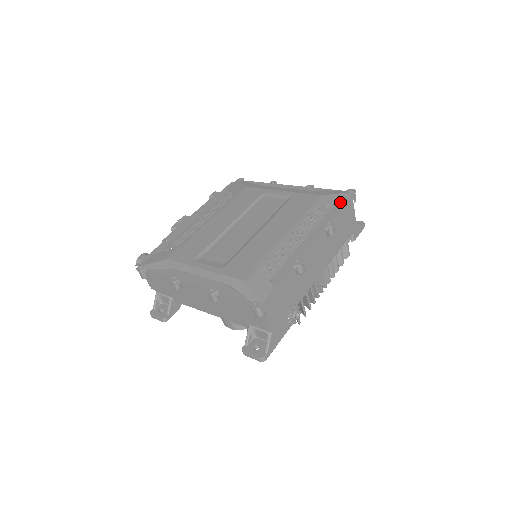
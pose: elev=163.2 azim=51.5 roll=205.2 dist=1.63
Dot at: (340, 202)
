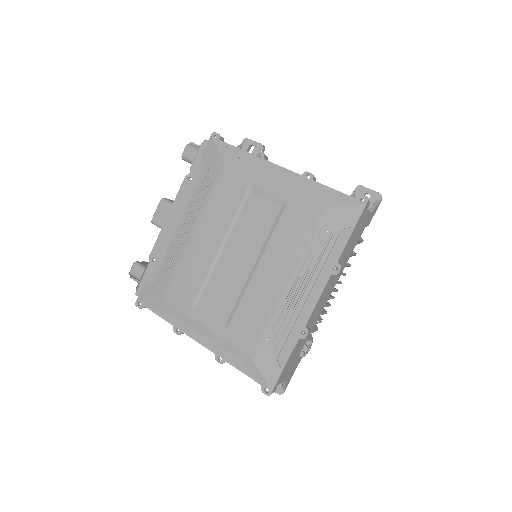
Dot at: (348, 226)
